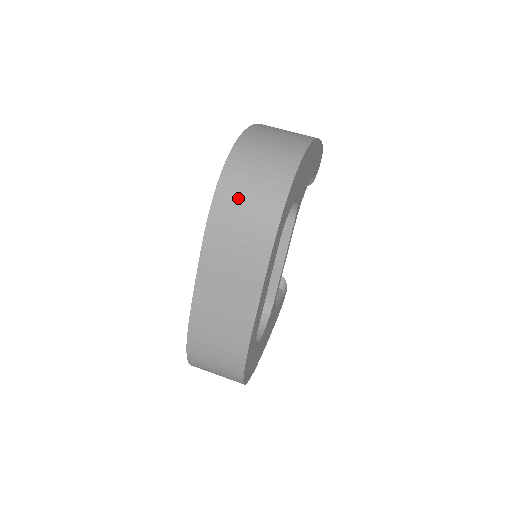
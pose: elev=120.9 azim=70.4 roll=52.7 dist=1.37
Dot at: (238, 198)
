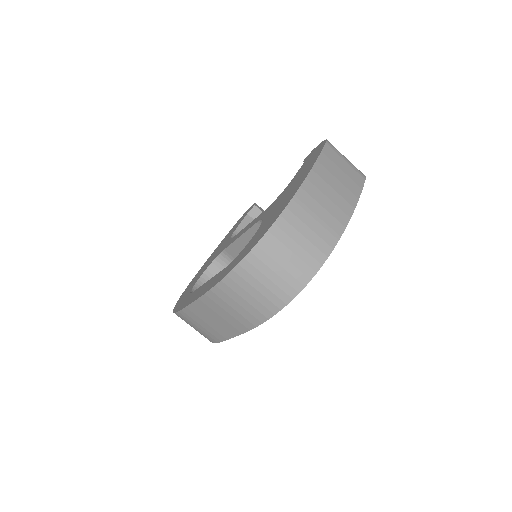
Dot at: (246, 287)
